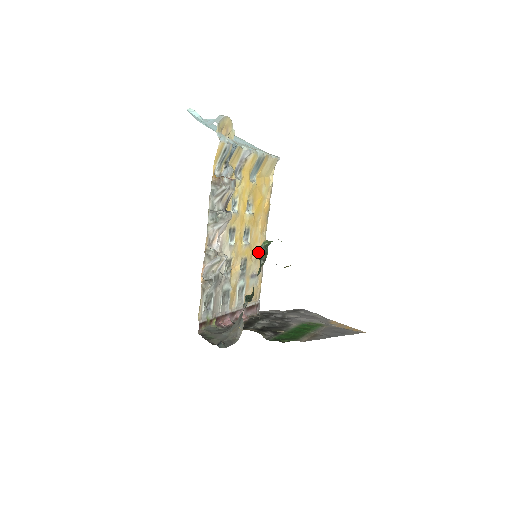
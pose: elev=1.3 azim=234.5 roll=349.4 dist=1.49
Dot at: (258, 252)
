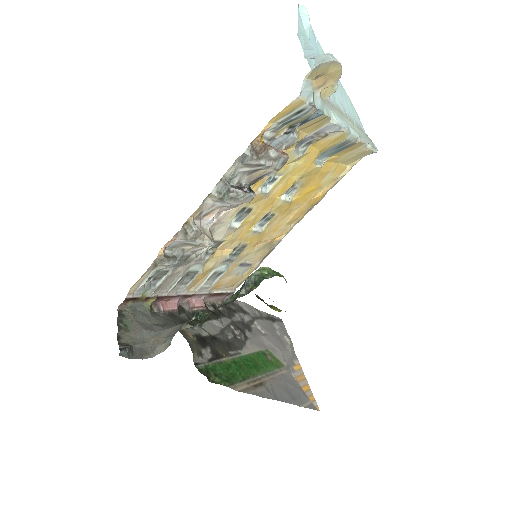
Dot at: (269, 242)
